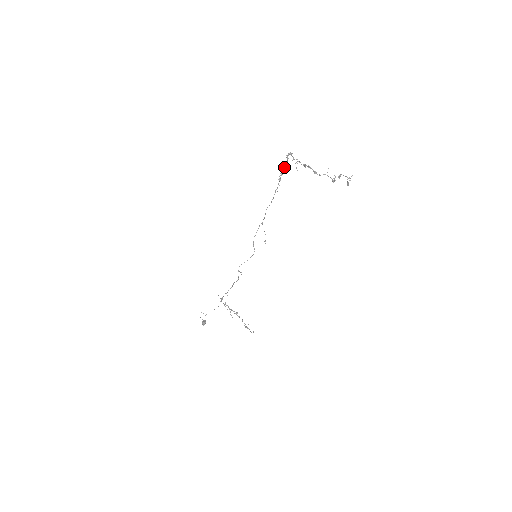
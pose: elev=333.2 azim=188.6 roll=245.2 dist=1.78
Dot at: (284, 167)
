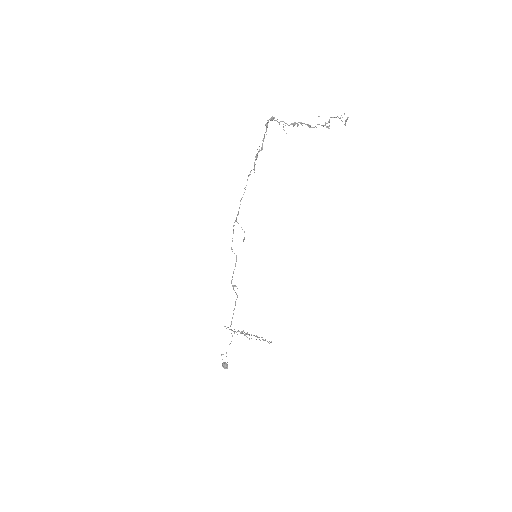
Dot at: (263, 139)
